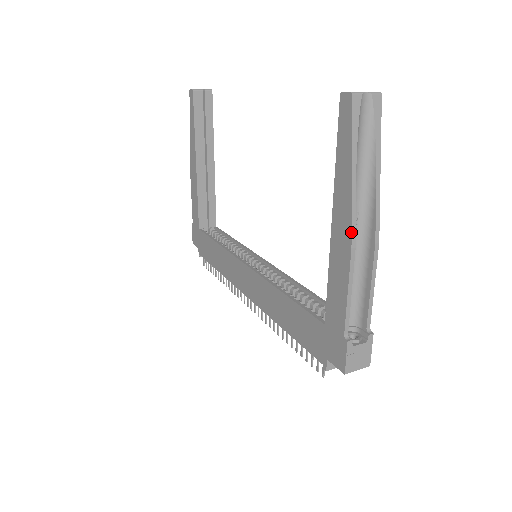
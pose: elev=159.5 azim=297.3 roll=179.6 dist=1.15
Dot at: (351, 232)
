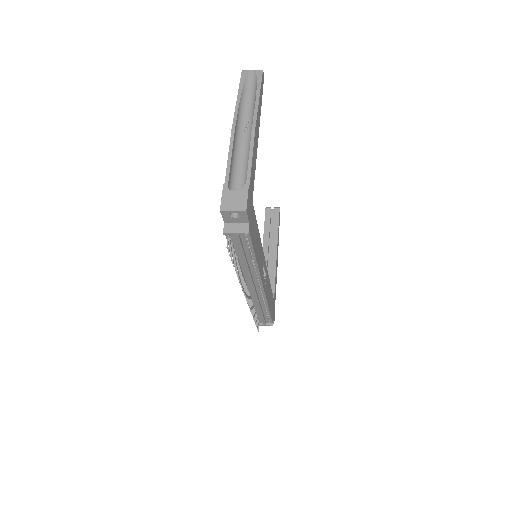
Dot at: (233, 122)
